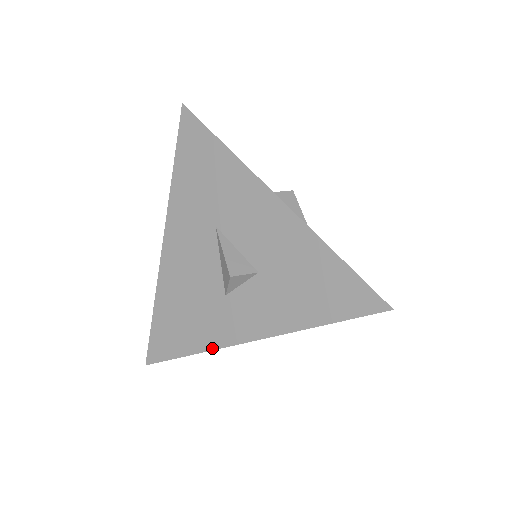
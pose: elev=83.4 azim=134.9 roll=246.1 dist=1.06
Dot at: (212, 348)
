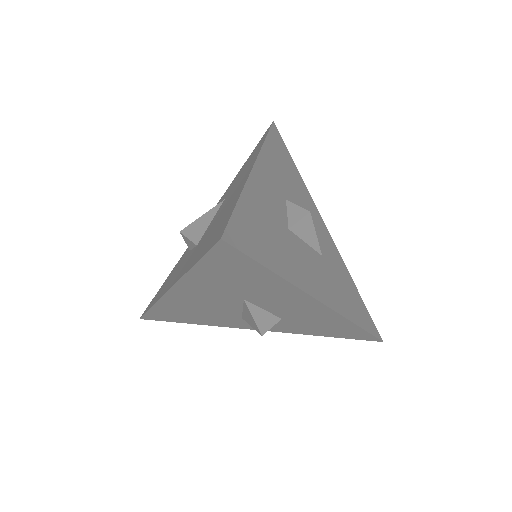
Dot at: (219, 326)
